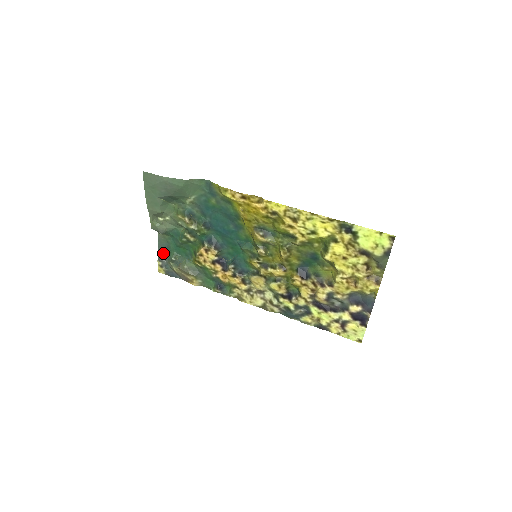
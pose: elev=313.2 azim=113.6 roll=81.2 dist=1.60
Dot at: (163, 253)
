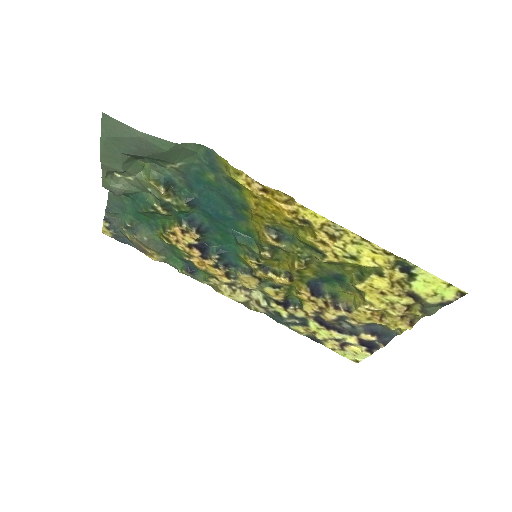
Dot at: (113, 213)
